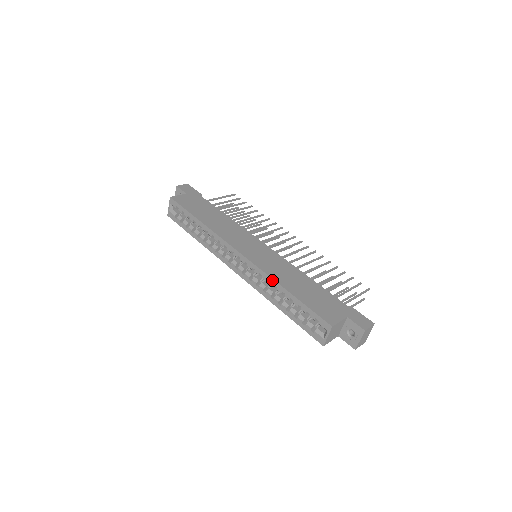
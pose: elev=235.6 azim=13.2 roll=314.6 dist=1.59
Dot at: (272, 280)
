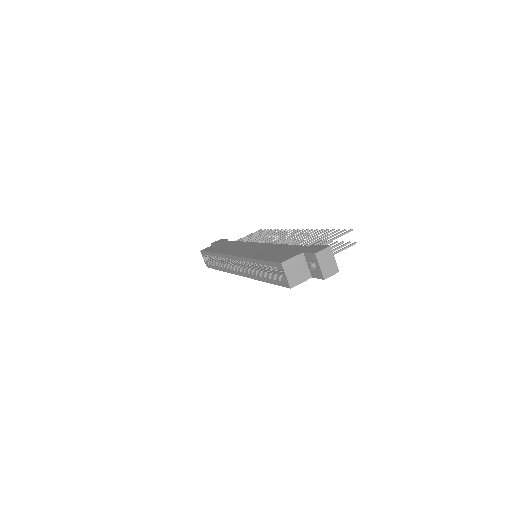
Dot at: (248, 259)
